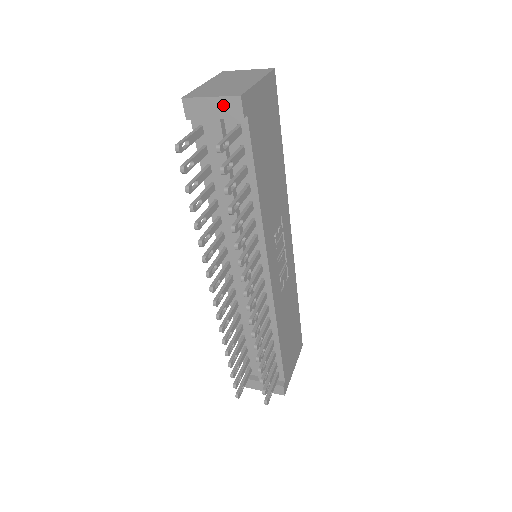
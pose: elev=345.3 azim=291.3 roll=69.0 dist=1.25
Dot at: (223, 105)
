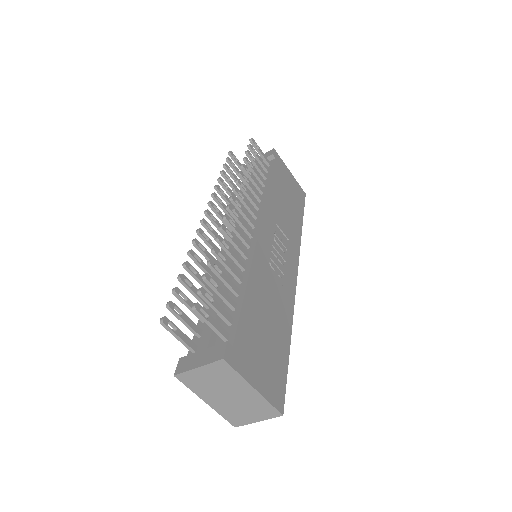
Dot at: occluded
